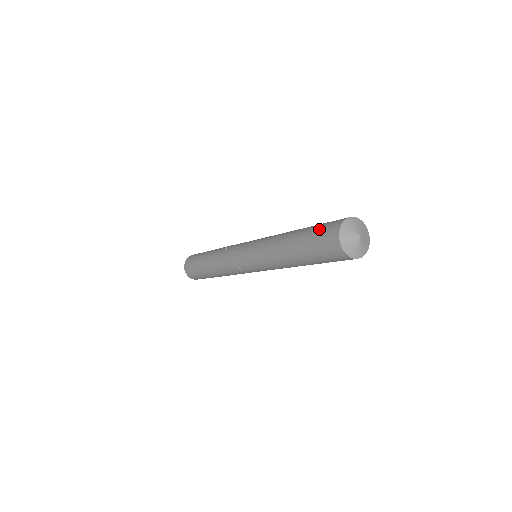
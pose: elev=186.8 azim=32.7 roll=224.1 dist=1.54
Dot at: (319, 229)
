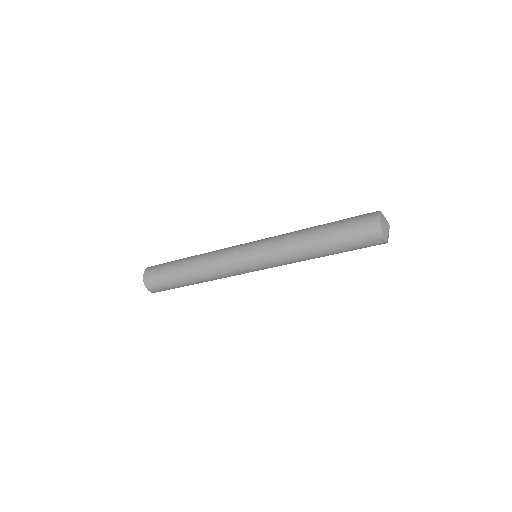
Dot at: occluded
